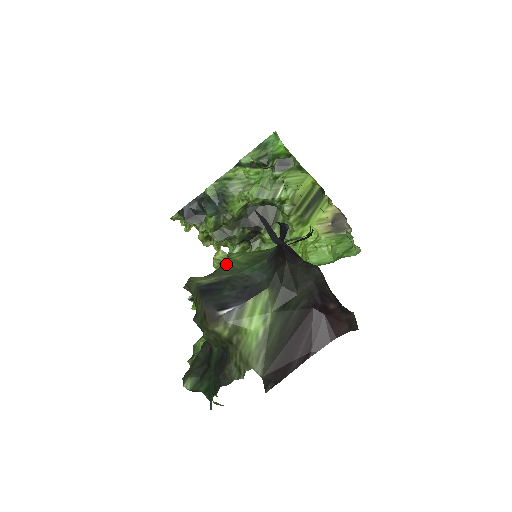
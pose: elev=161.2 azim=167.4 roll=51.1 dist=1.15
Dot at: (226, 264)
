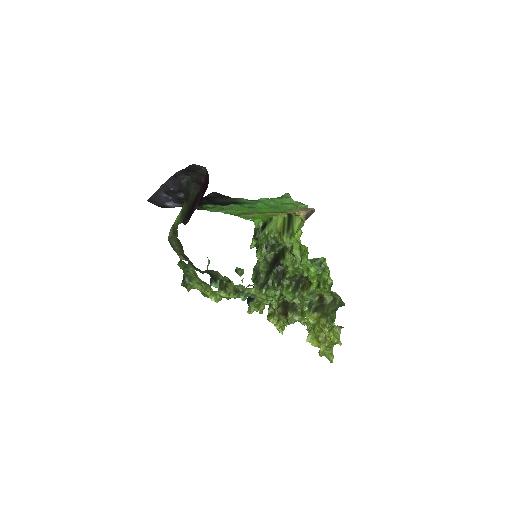
Dot at: occluded
